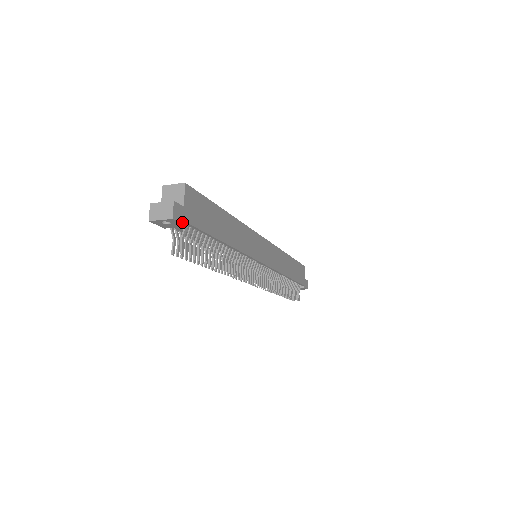
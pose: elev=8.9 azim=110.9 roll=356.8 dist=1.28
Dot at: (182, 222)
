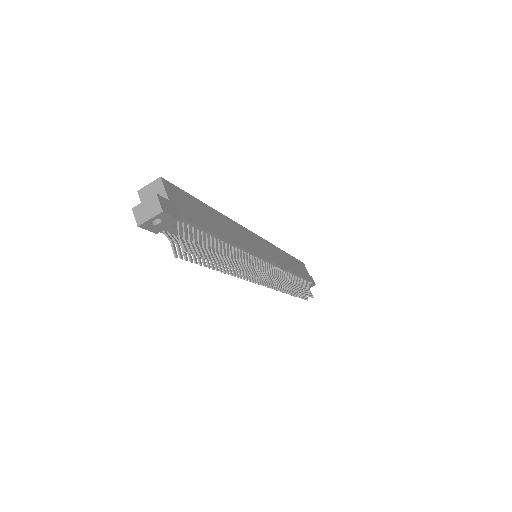
Dot at: (173, 215)
